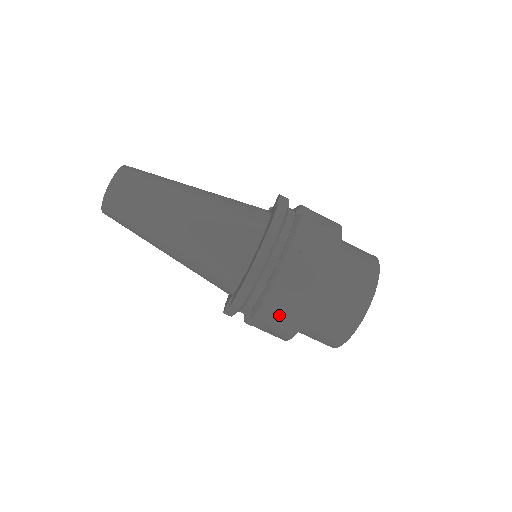
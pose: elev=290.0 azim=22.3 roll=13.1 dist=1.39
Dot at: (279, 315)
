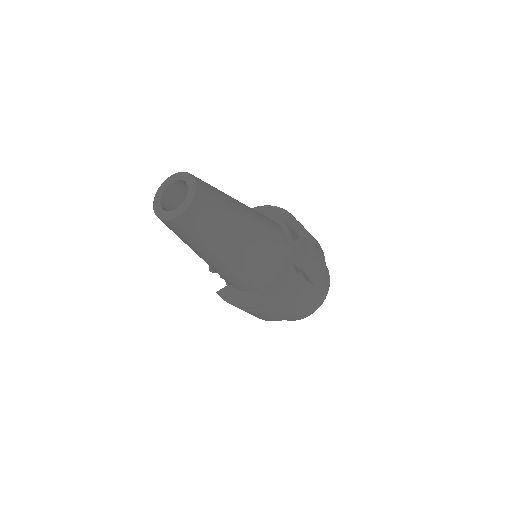
Dot at: occluded
